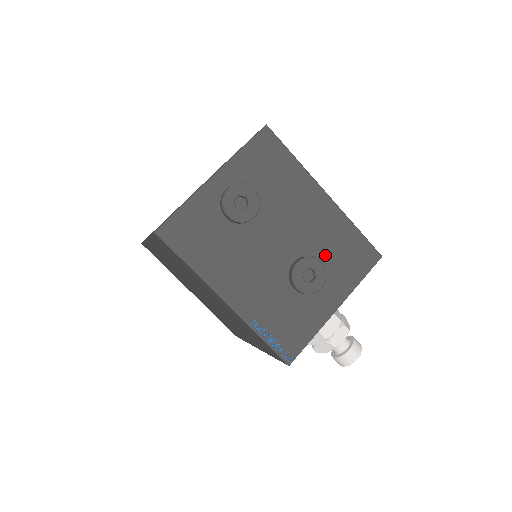
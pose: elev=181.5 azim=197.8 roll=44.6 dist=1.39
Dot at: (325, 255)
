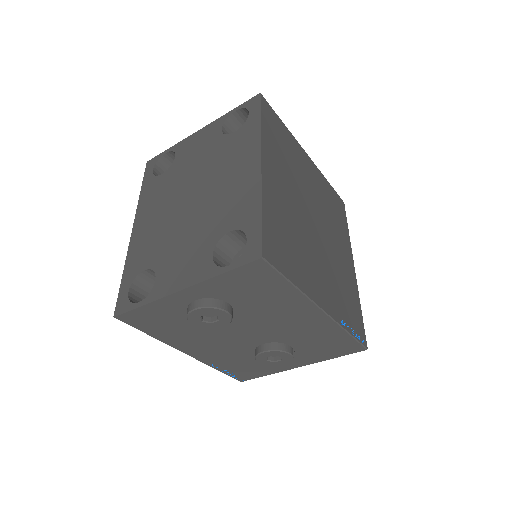
Dot at: (300, 344)
